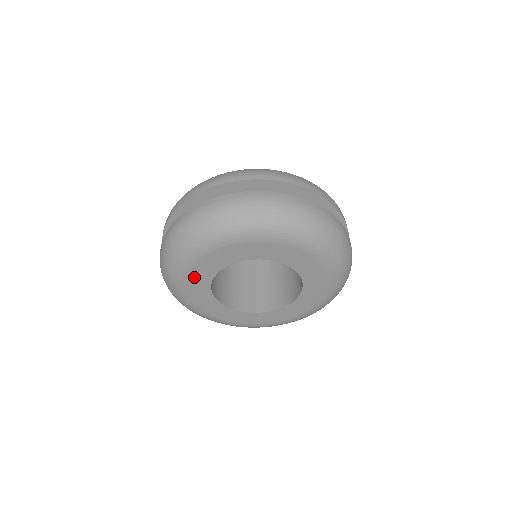
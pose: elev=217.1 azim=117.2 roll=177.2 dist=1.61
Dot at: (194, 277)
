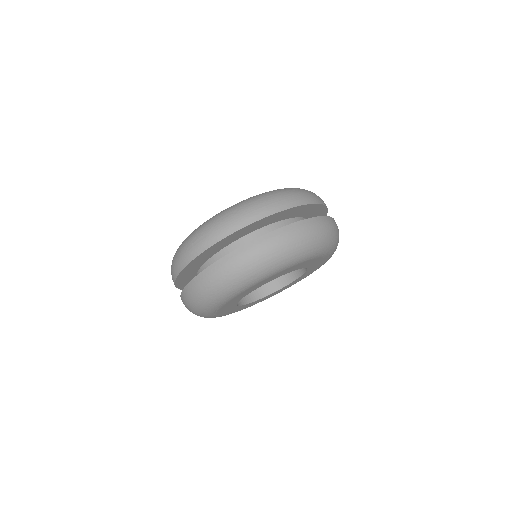
Dot at: (234, 299)
